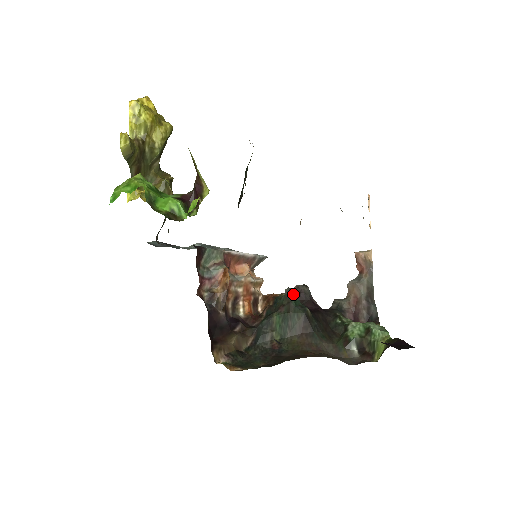
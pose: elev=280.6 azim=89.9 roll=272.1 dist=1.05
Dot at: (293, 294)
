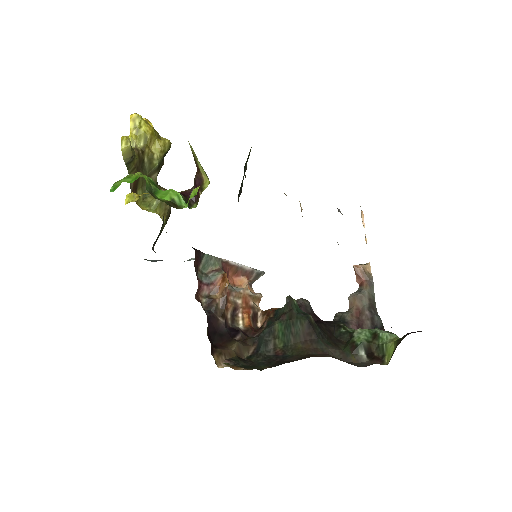
Dot at: (294, 302)
